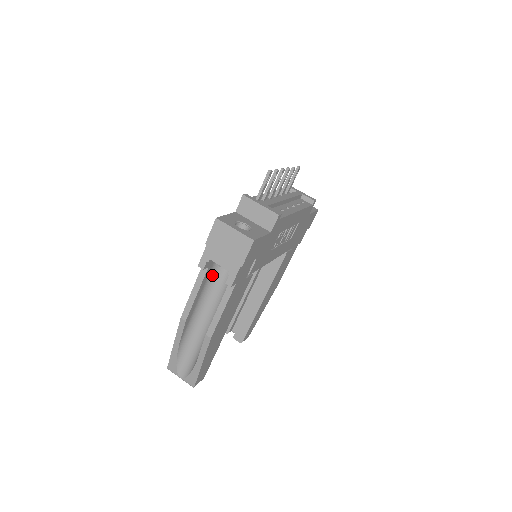
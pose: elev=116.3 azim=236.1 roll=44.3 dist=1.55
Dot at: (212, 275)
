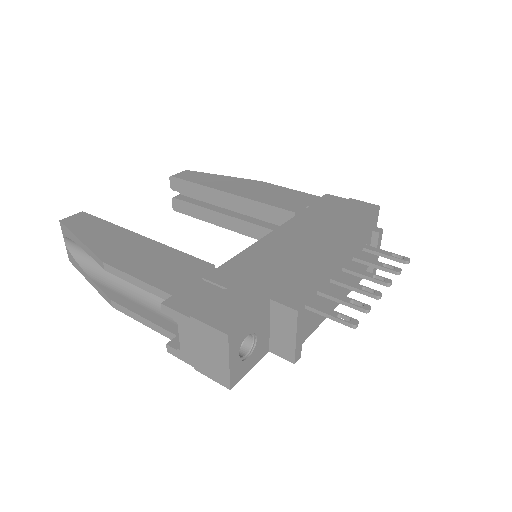
Dot at: occluded
